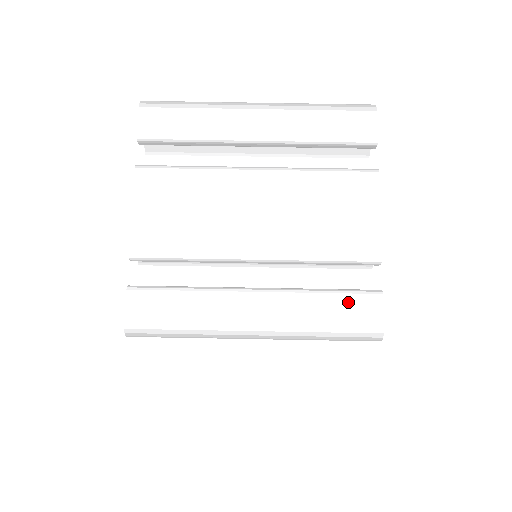
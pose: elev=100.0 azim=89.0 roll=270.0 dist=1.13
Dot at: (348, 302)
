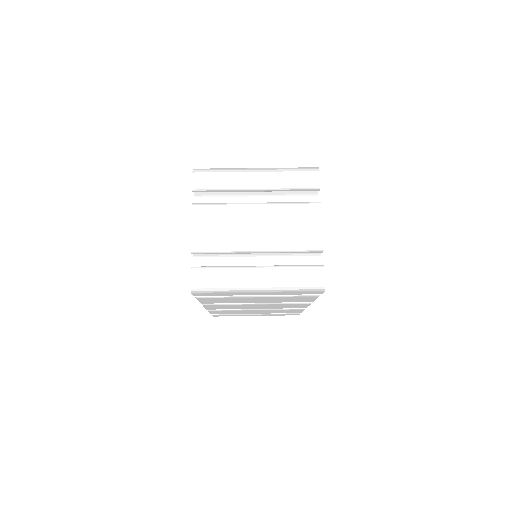
Dot at: (306, 271)
